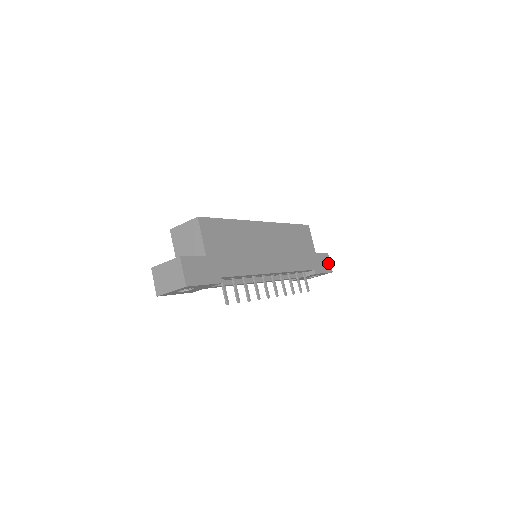
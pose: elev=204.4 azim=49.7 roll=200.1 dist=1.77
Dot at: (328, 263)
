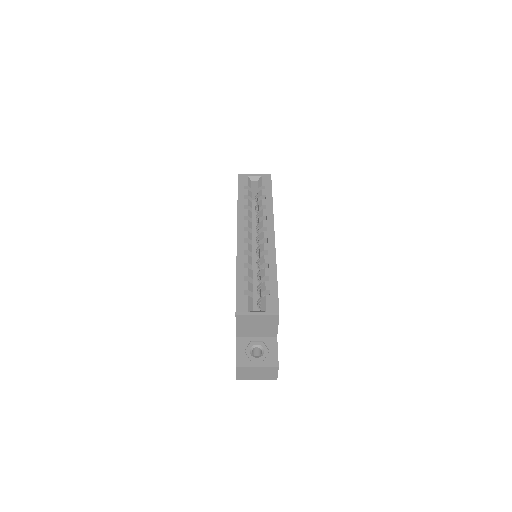
Dot at: occluded
